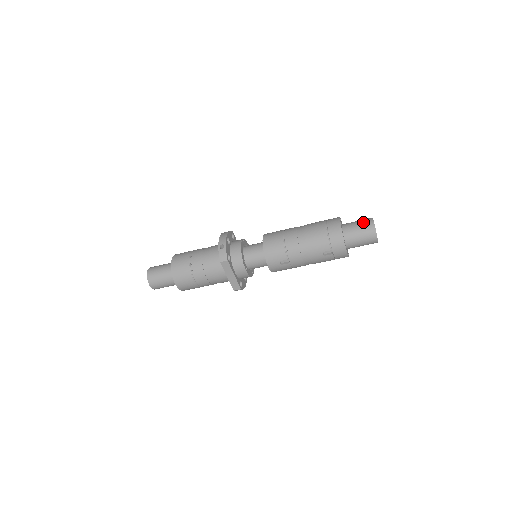
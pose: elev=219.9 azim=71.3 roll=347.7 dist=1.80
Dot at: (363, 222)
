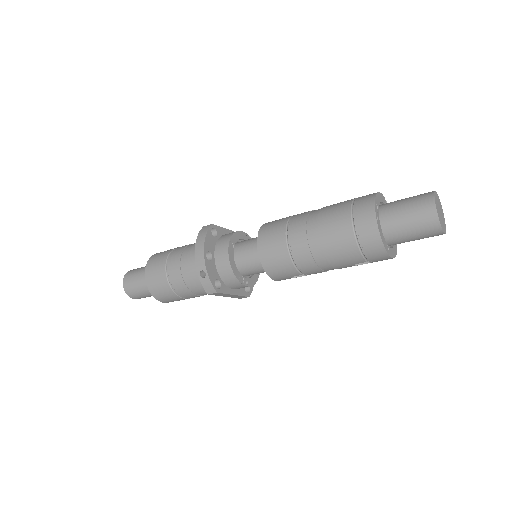
Dot at: (417, 212)
